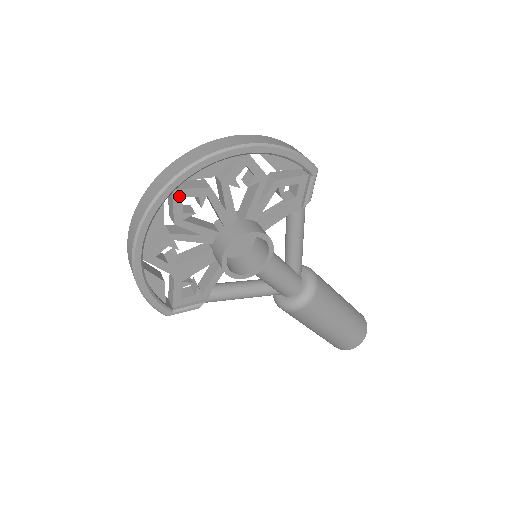
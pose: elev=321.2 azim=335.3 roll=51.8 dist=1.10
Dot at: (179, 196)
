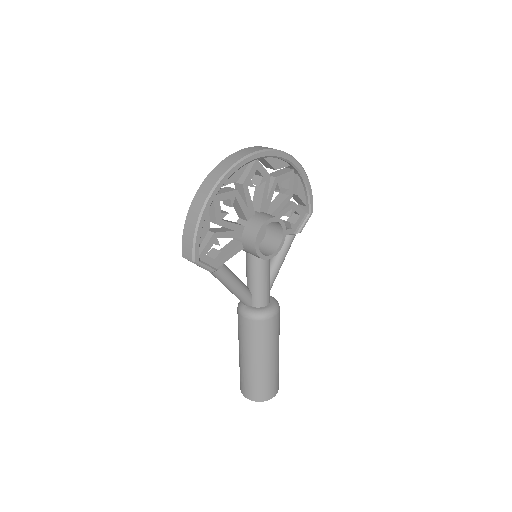
Dot at: (256, 166)
